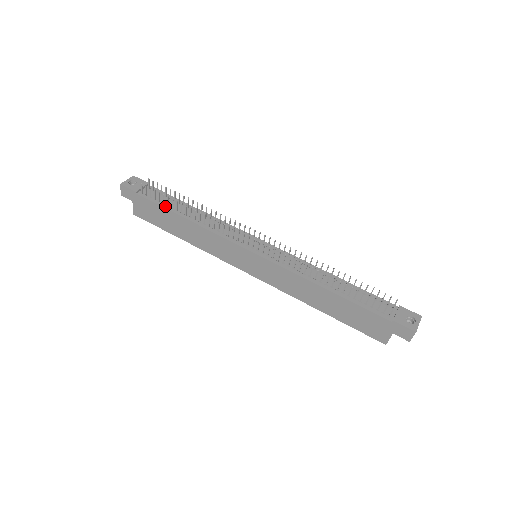
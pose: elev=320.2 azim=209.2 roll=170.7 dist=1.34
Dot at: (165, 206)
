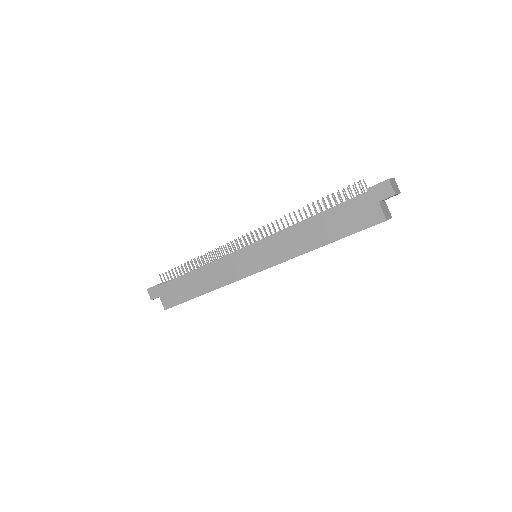
Dot at: (179, 276)
